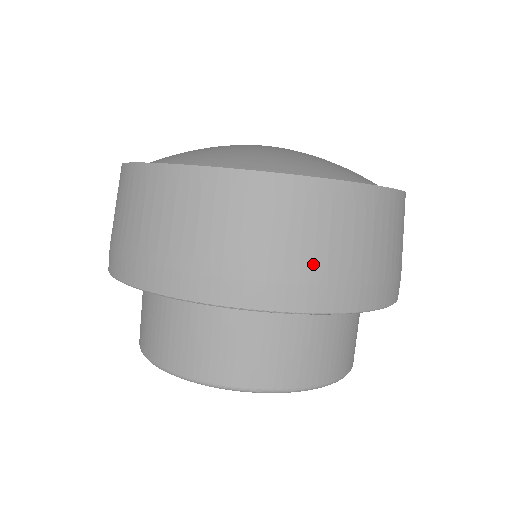
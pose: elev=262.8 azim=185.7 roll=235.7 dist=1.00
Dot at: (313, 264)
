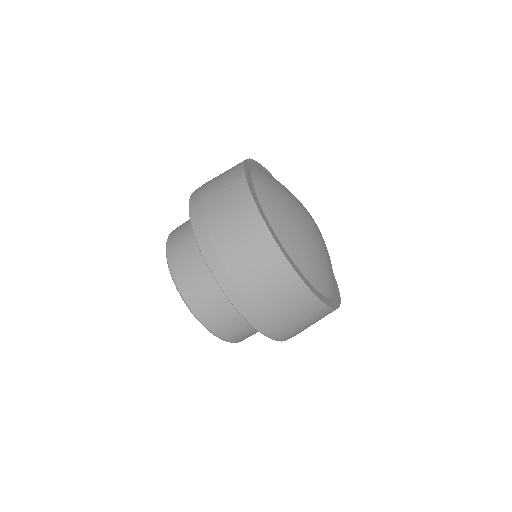
Dot at: (275, 314)
